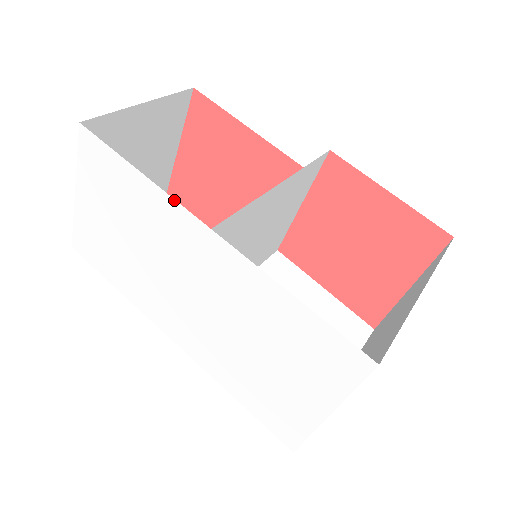
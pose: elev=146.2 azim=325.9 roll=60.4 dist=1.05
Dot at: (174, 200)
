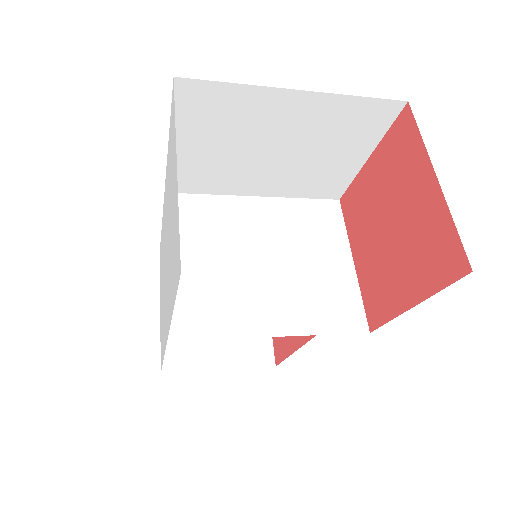
Dot at: occluded
